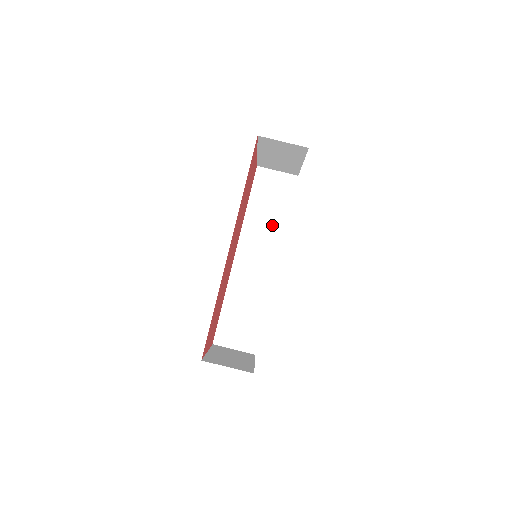
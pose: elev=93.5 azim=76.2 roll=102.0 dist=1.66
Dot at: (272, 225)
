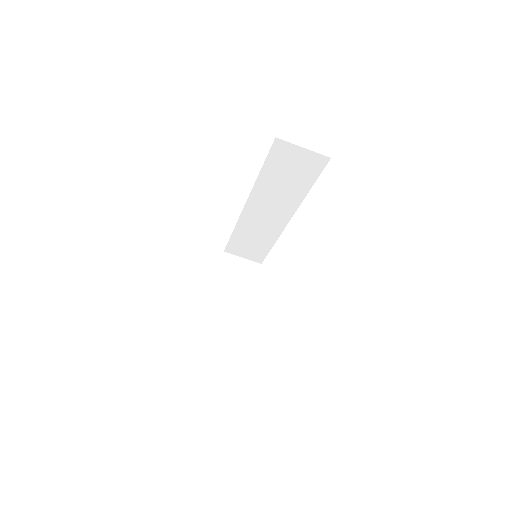
Dot at: (288, 194)
